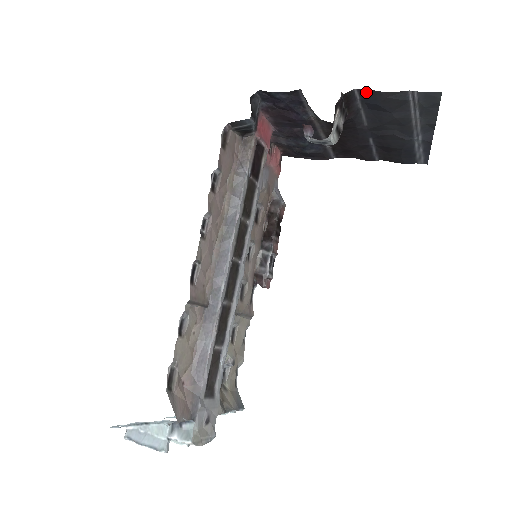
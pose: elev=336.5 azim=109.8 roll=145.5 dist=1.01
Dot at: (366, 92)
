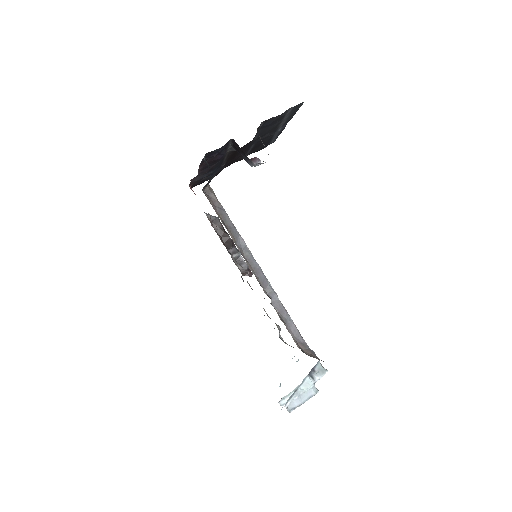
Dot at: (267, 121)
